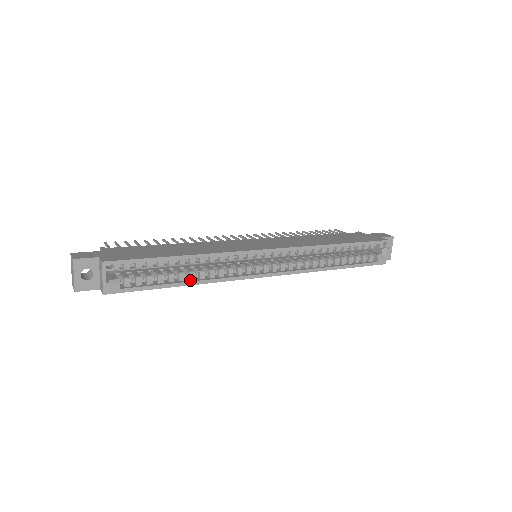
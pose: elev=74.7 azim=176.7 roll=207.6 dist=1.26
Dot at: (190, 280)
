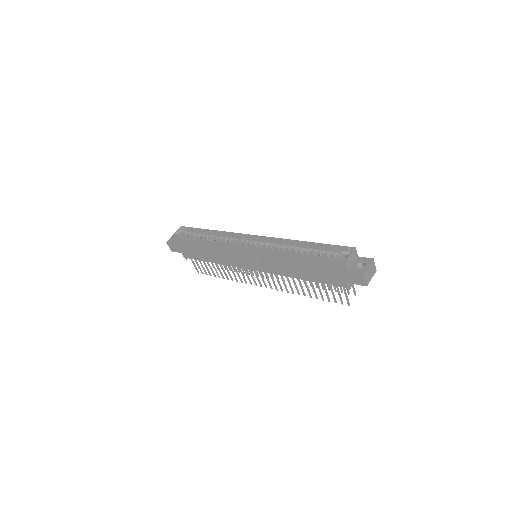
Dot at: (206, 242)
